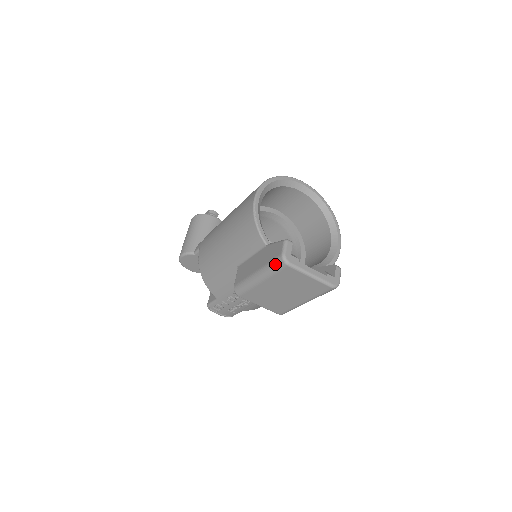
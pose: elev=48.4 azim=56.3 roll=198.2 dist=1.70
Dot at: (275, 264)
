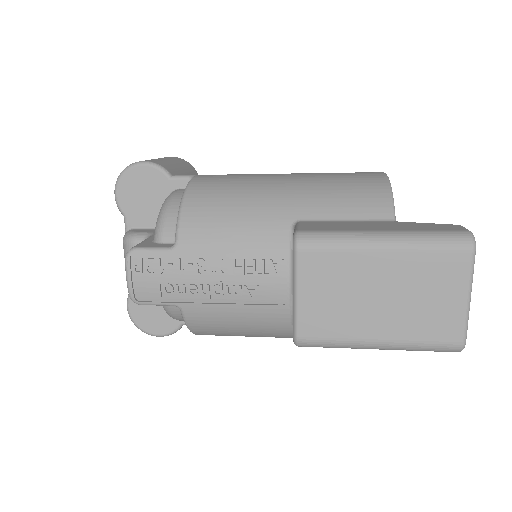
Dot at: (448, 236)
